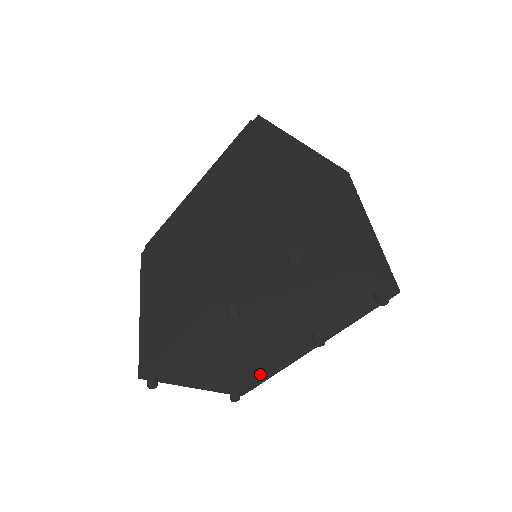
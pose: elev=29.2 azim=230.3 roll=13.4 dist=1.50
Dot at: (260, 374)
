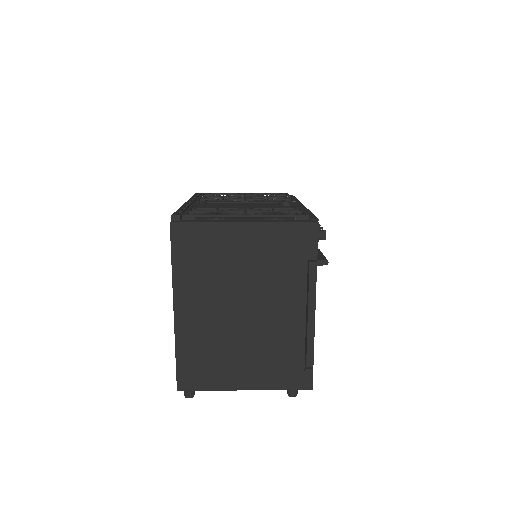
Dot at: occluded
